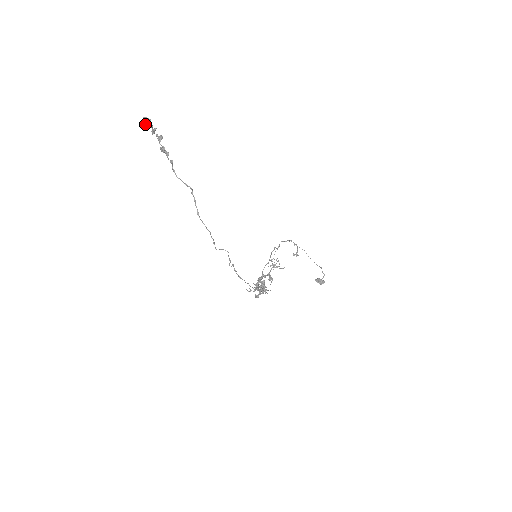
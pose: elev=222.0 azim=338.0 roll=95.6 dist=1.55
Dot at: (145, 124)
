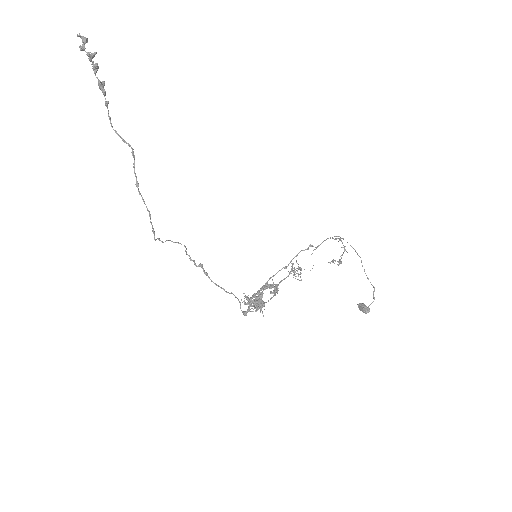
Dot at: occluded
